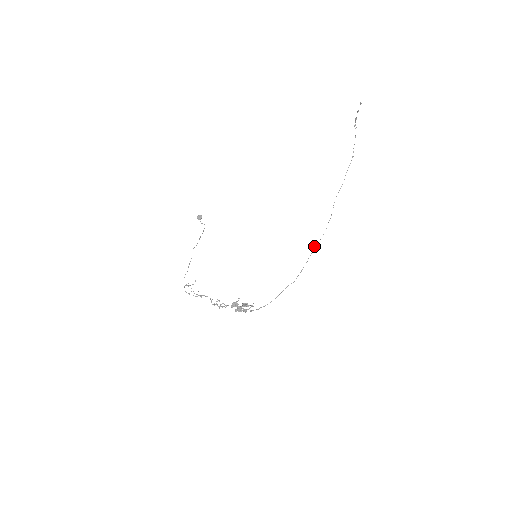
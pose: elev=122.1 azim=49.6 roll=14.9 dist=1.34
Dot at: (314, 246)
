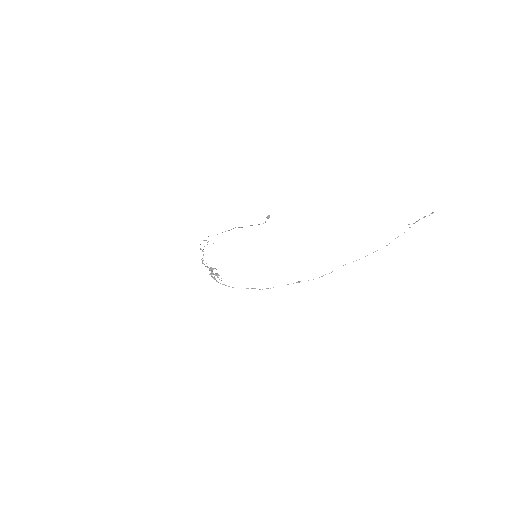
Dot at: (298, 281)
